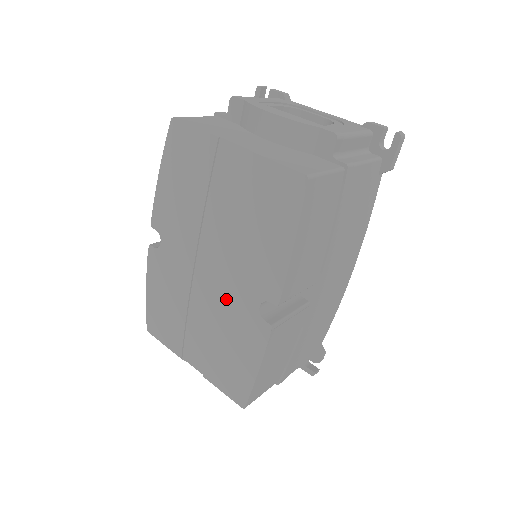
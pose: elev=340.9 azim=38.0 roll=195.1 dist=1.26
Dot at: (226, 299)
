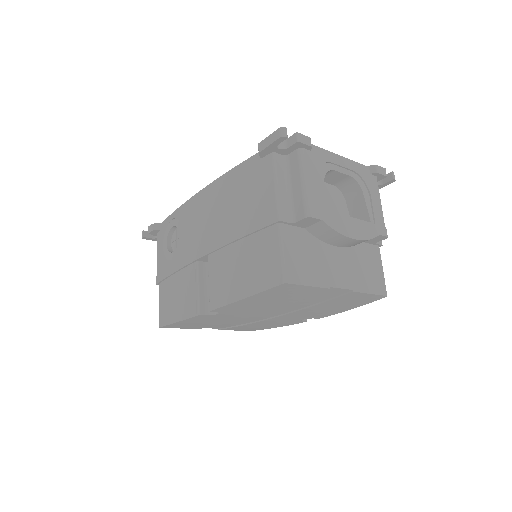
Dot at: (275, 320)
